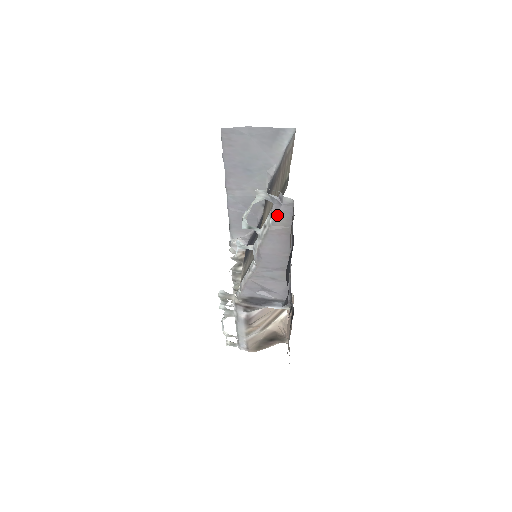
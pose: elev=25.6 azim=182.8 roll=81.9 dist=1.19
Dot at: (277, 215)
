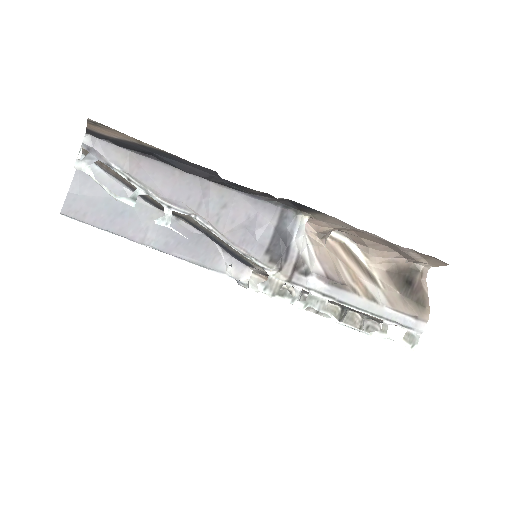
Dot at: (108, 158)
